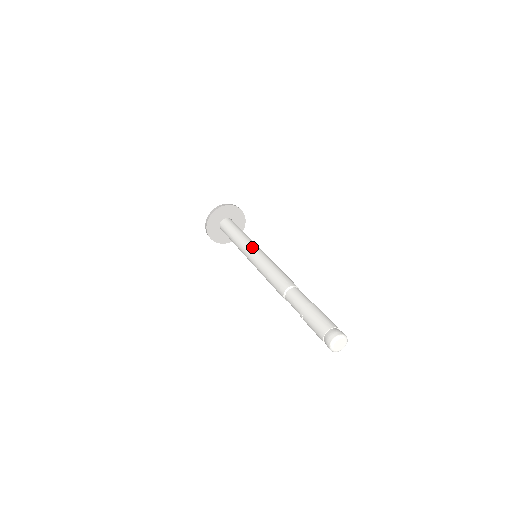
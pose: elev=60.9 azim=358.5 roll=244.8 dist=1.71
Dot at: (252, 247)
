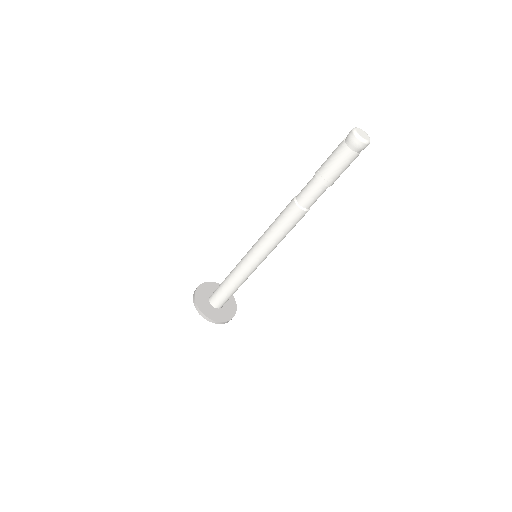
Dot at: occluded
